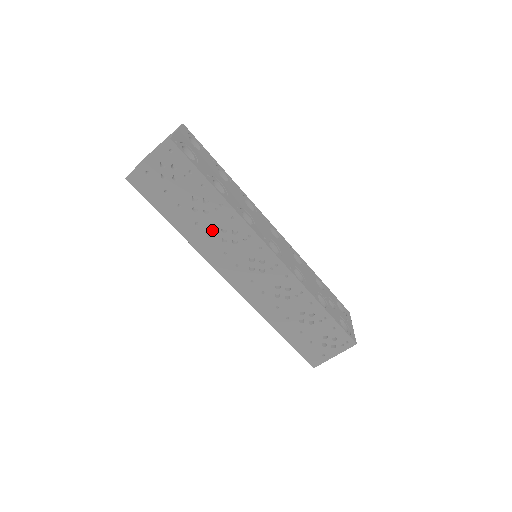
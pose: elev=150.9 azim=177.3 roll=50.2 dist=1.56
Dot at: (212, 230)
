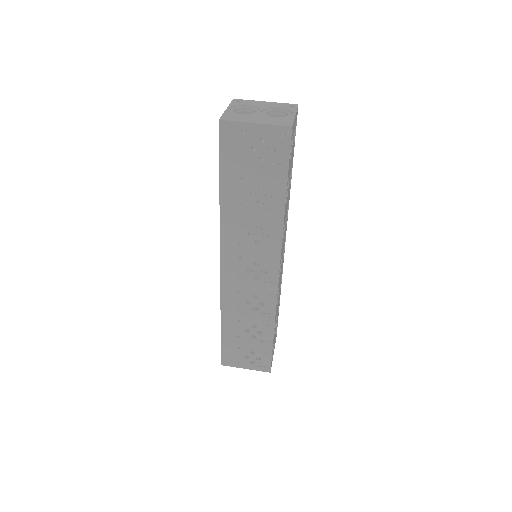
Dot at: (249, 219)
